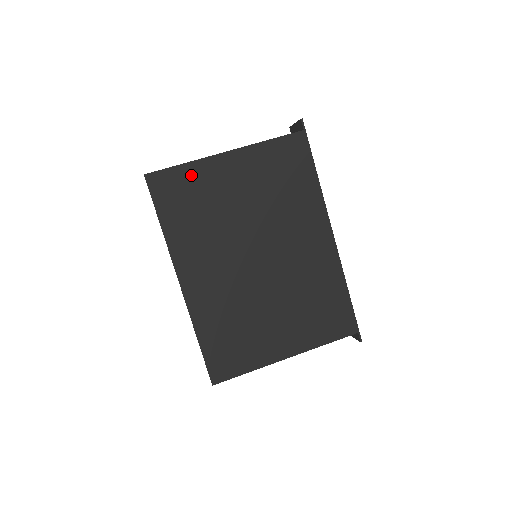
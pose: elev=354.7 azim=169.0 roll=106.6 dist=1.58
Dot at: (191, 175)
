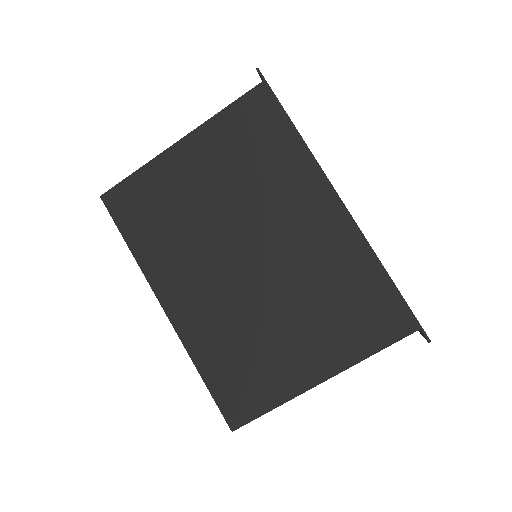
Dot at: (147, 181)
